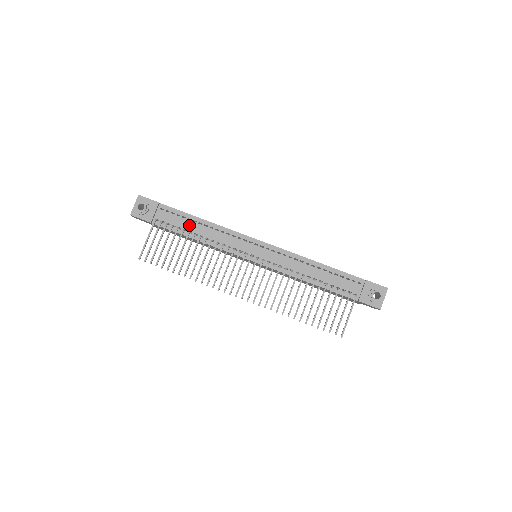
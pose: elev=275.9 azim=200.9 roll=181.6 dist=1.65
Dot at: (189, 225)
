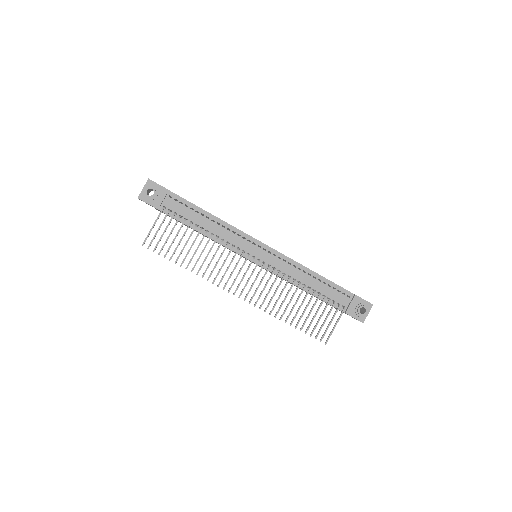
Dot at: (196, 217)
